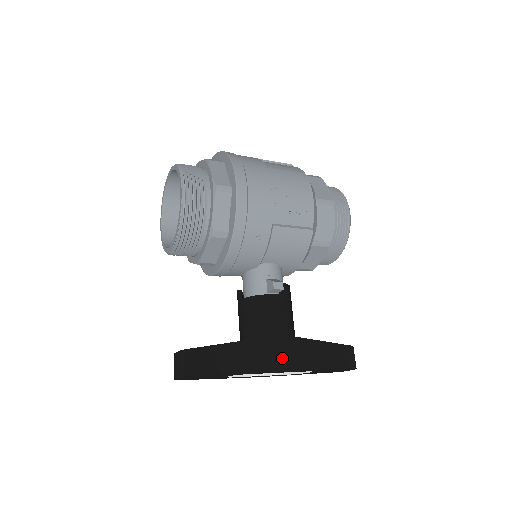
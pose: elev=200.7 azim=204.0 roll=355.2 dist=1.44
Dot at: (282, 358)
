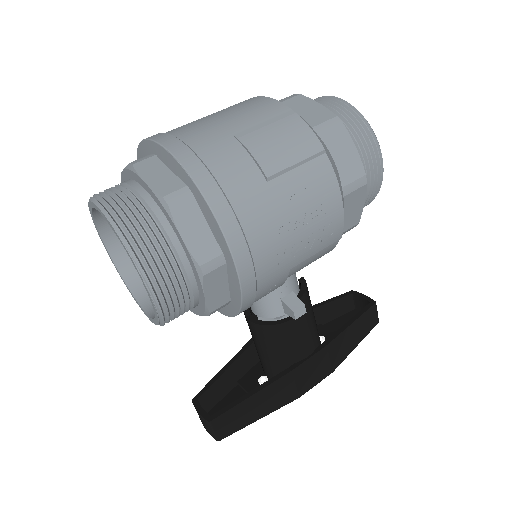
Dot at: (313, 375)
